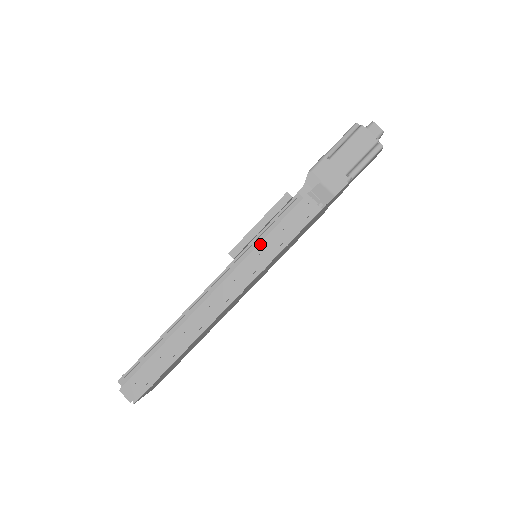
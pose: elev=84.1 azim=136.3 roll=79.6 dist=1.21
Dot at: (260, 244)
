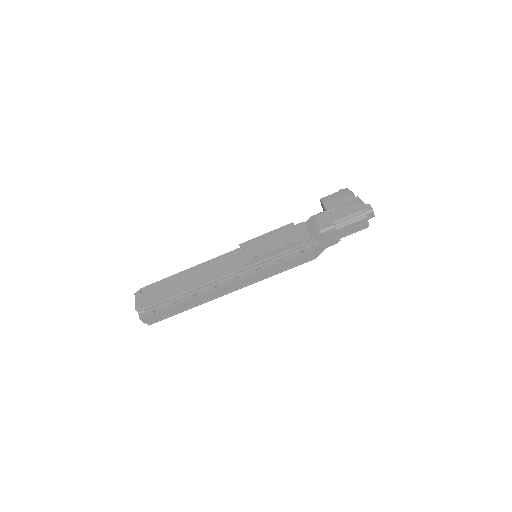
Dot at: (269, 268)
